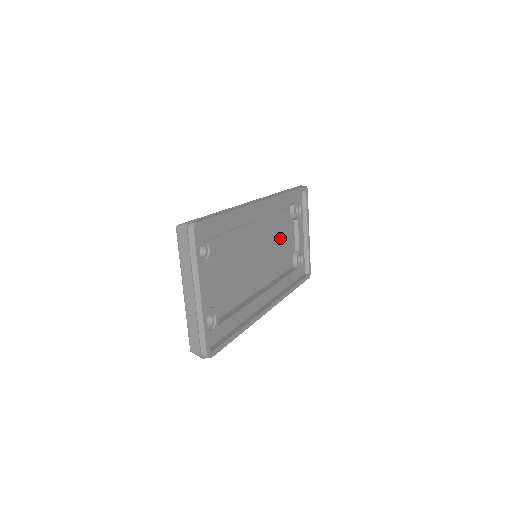
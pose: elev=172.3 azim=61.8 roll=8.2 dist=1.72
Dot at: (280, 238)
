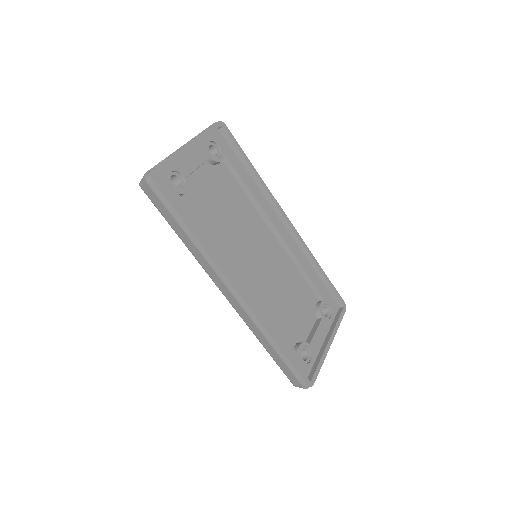
Dot at: (292, 296)
